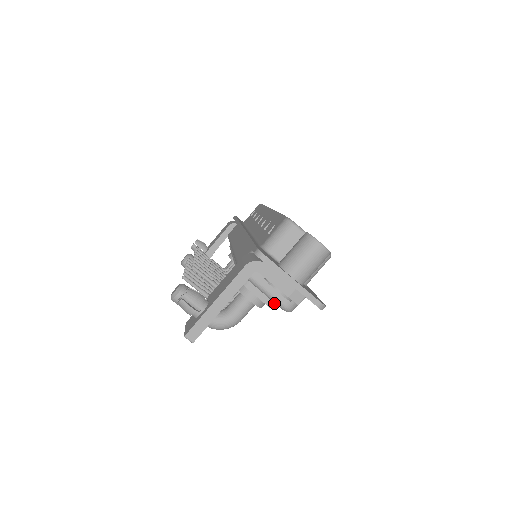
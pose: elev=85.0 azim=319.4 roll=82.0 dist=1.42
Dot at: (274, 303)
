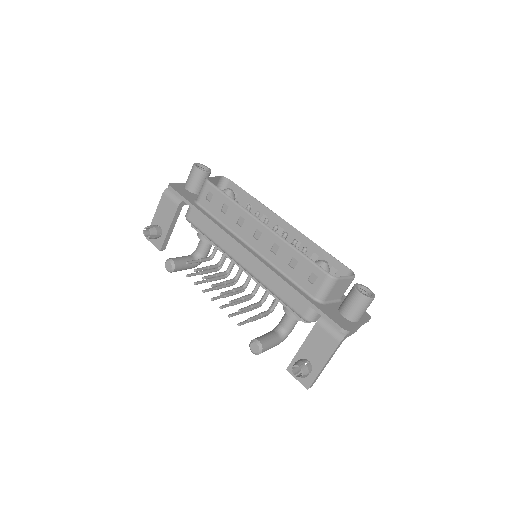
Dot at: occluded
